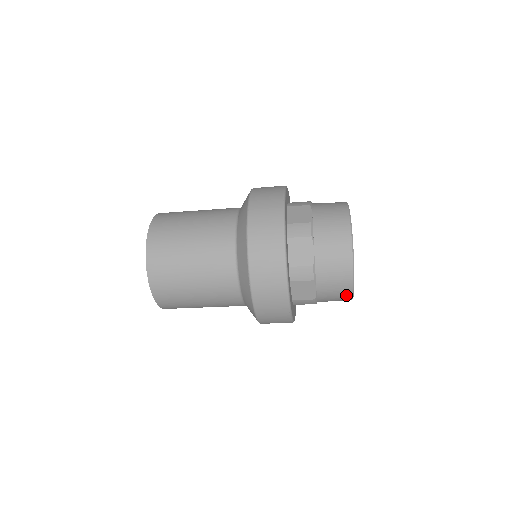
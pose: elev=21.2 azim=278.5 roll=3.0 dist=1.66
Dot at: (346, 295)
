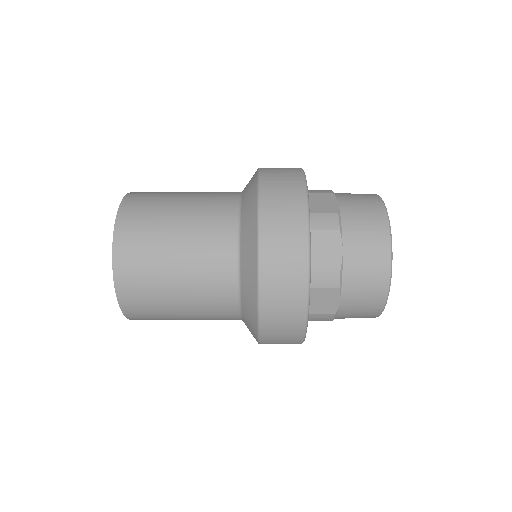
Dot at: (374, 310)
